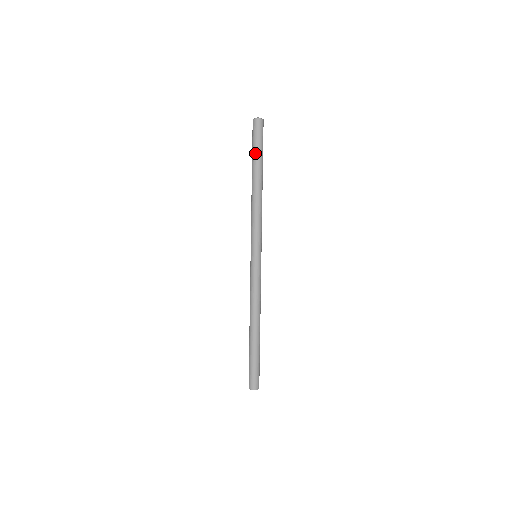
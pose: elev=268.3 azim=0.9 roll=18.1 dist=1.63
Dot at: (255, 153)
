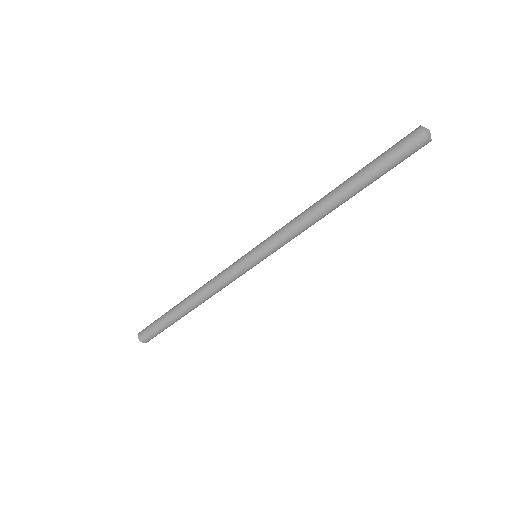
Dot at: (373, 166)
